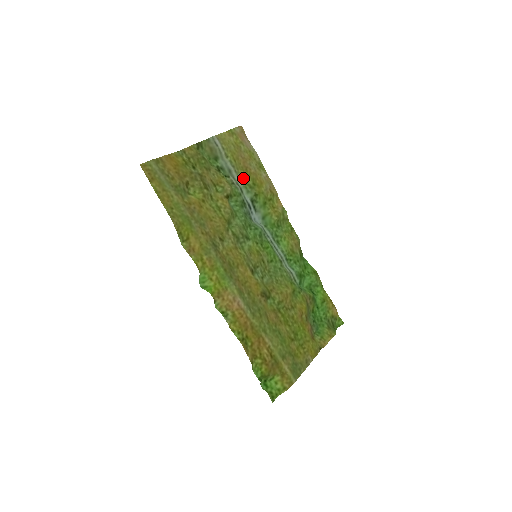
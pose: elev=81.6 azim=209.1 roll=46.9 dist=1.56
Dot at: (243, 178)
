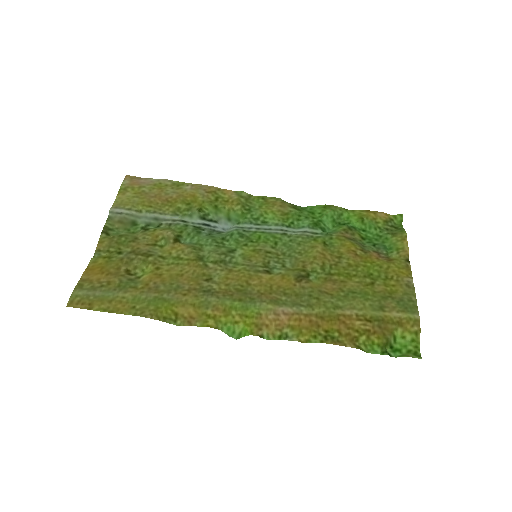
Dot at: (173, 211)
